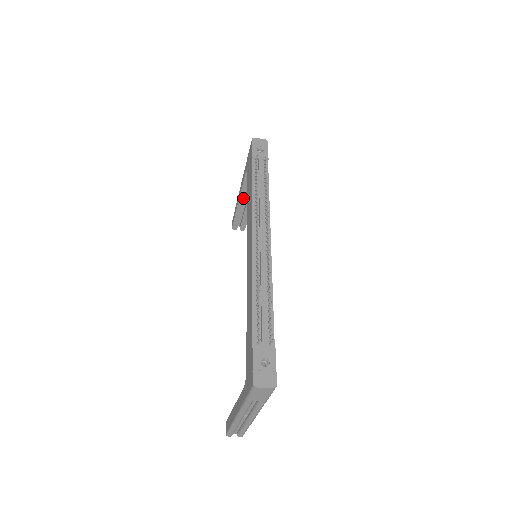
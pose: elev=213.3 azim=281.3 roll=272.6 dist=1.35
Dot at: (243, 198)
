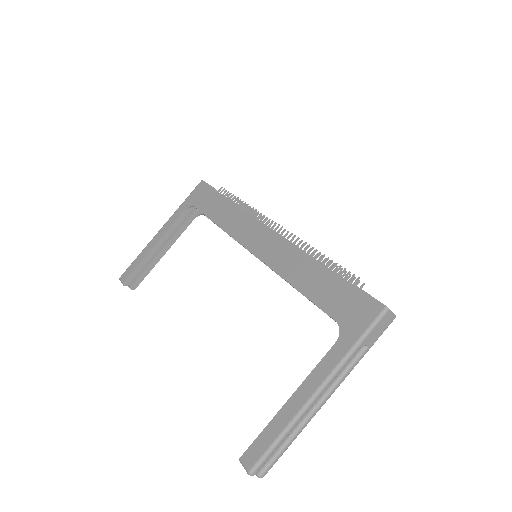
Dot at: (161, 243)
